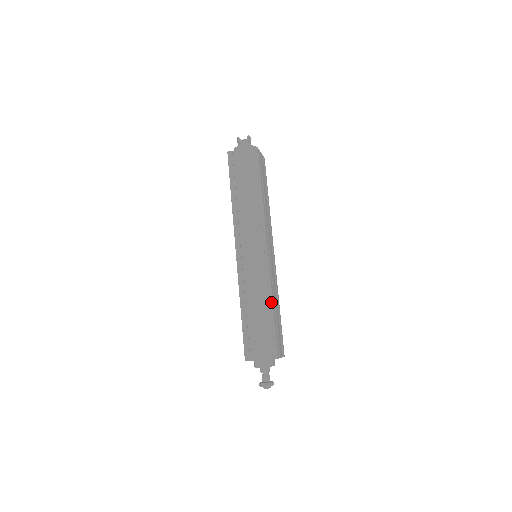
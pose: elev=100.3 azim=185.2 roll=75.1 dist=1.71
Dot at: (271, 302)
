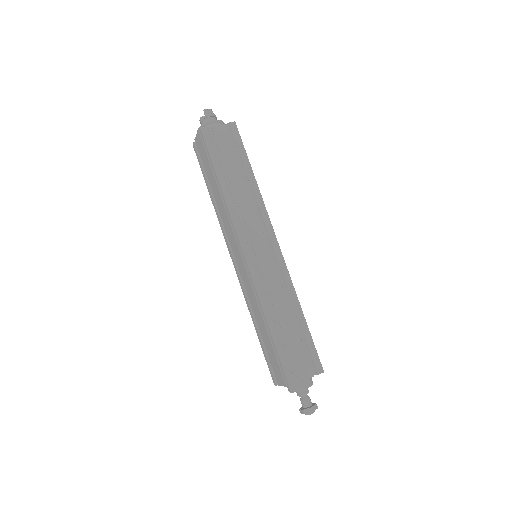
Dot at: (265, 318)
